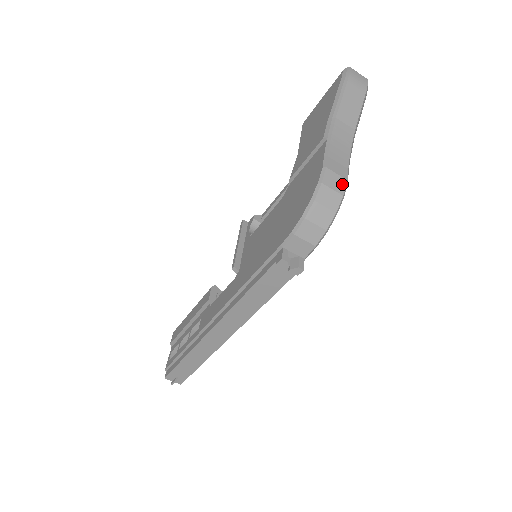
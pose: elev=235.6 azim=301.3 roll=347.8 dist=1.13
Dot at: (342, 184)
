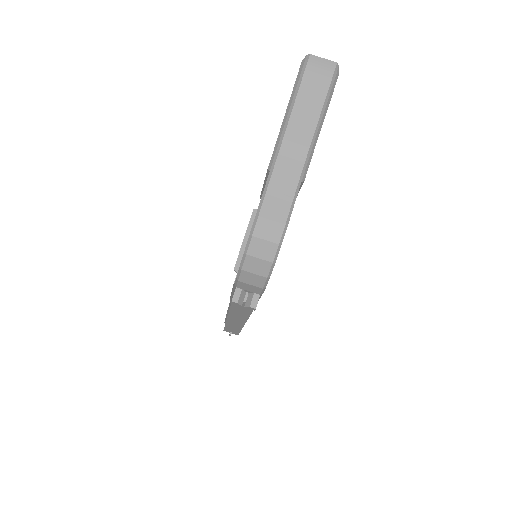
Dot at: (278, 231)
